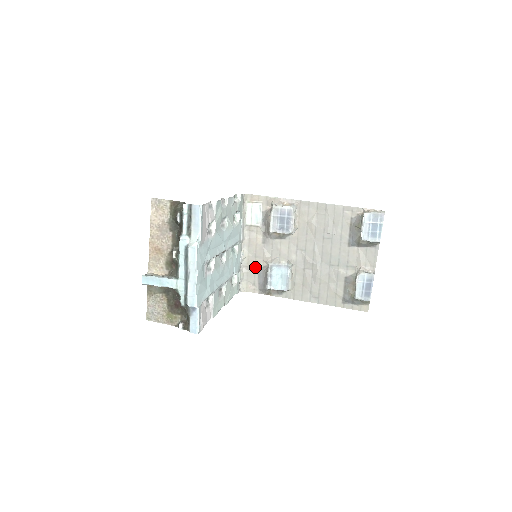
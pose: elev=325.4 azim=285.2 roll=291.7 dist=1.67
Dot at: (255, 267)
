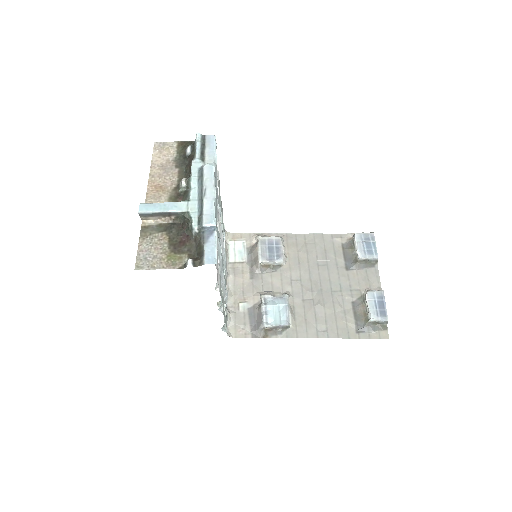
Dot at: (244, 306)
